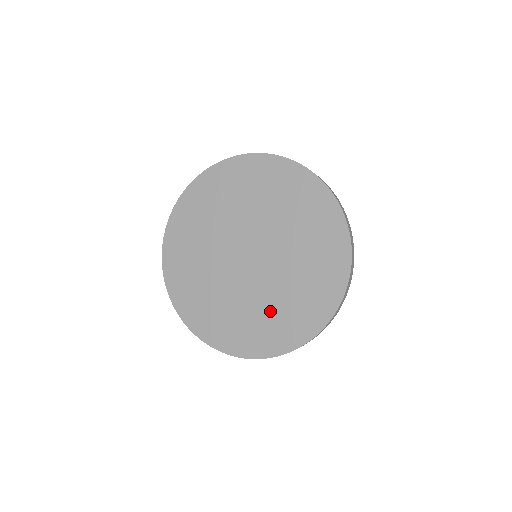
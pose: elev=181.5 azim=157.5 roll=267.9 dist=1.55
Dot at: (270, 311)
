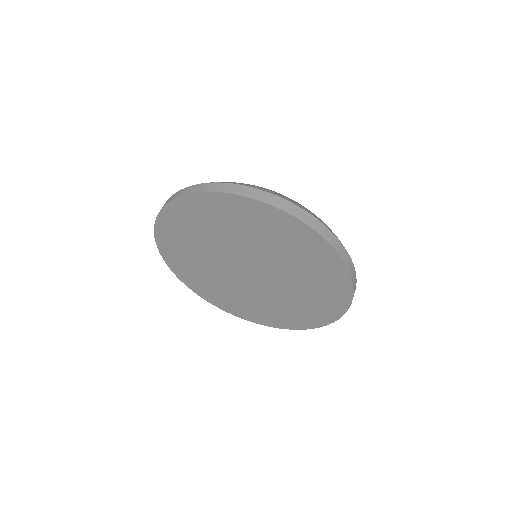
Dot at: (255, 304)
